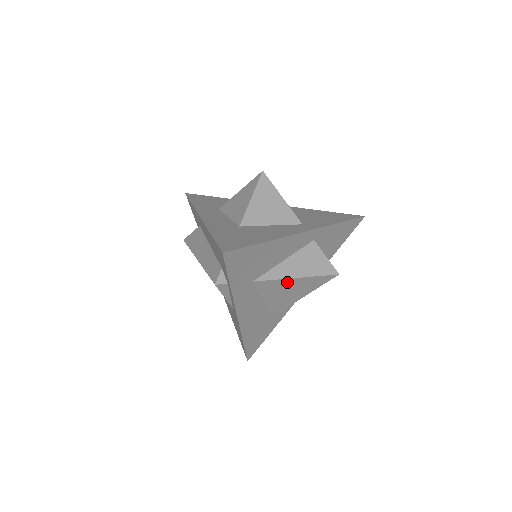
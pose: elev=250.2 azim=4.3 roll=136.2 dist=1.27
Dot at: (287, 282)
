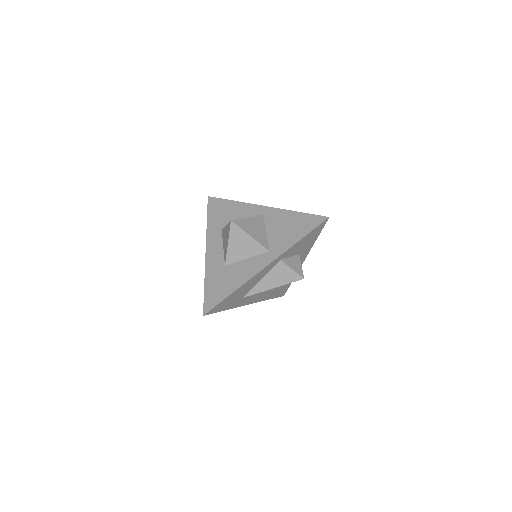
Dot at: occluded
